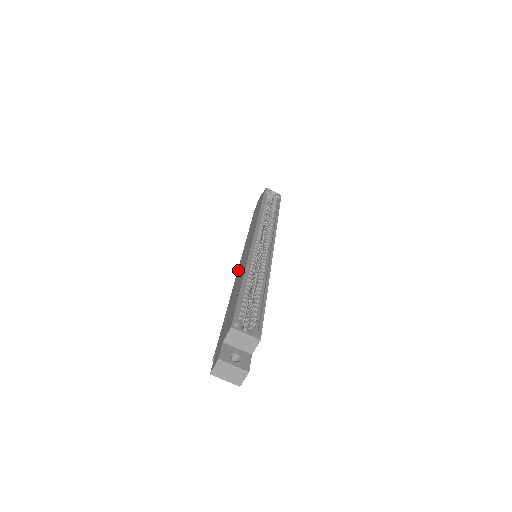
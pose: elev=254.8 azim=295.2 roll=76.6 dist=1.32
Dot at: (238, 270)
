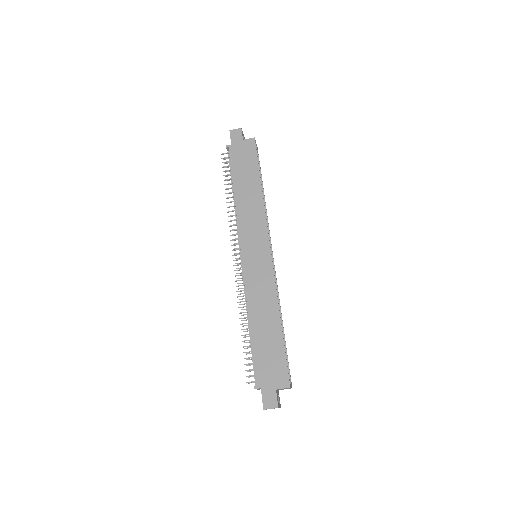
Dot at: (247, 273)
